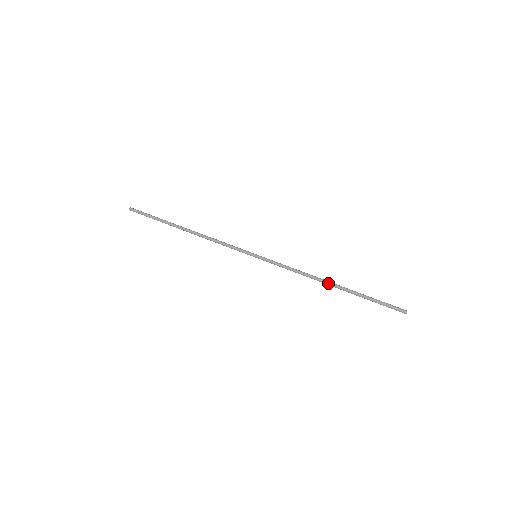
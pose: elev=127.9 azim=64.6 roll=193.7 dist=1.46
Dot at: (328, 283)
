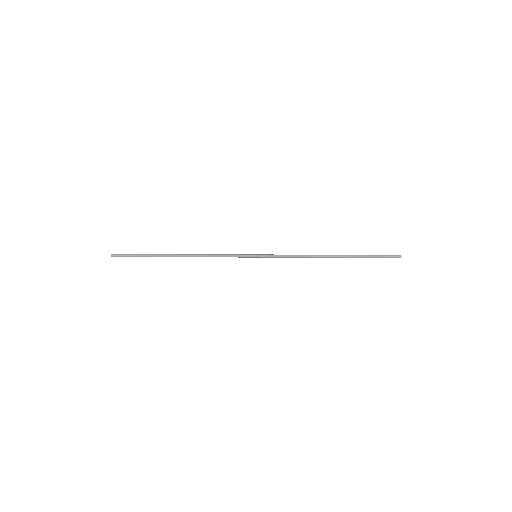
Dot at: (329, 256)
